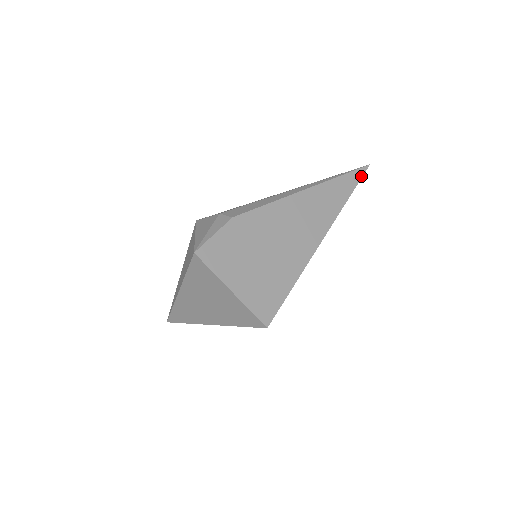
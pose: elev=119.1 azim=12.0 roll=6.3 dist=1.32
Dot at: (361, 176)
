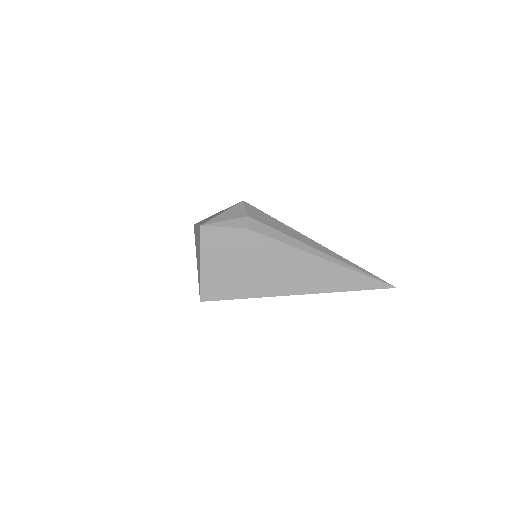
Dot at: (378, 288)
